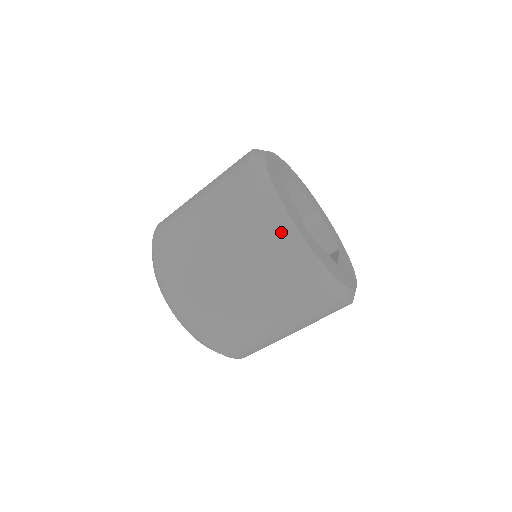
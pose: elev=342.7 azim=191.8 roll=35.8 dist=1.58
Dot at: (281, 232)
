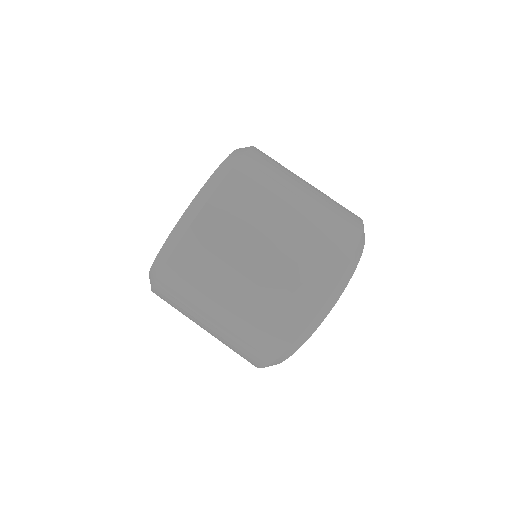
Dot at: (265, 366)
